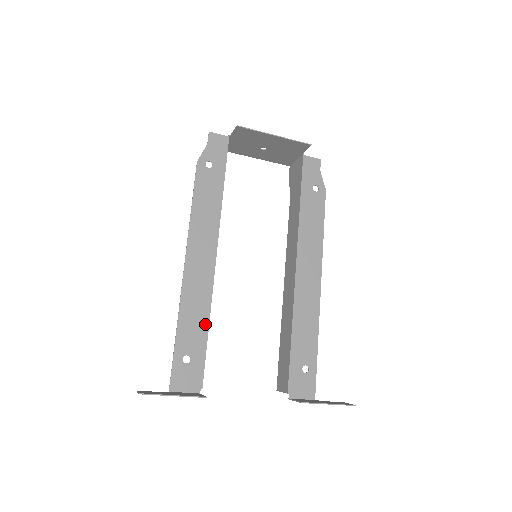
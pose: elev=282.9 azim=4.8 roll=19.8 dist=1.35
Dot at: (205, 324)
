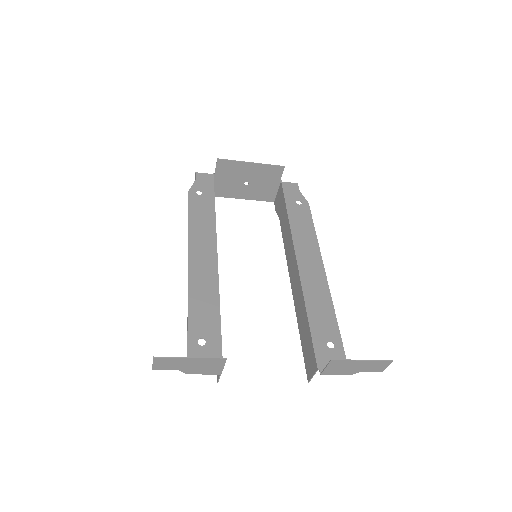
Dot at: (216, 310)
